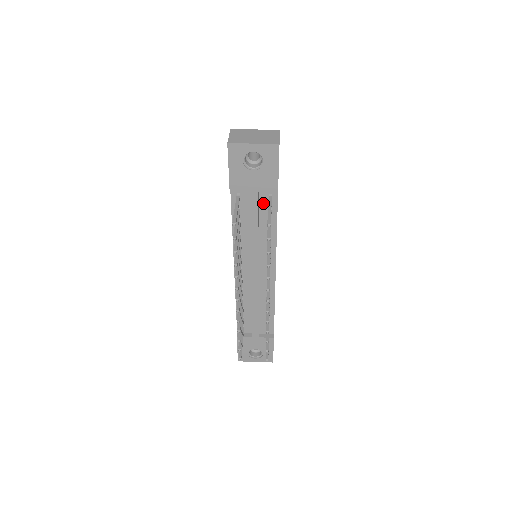
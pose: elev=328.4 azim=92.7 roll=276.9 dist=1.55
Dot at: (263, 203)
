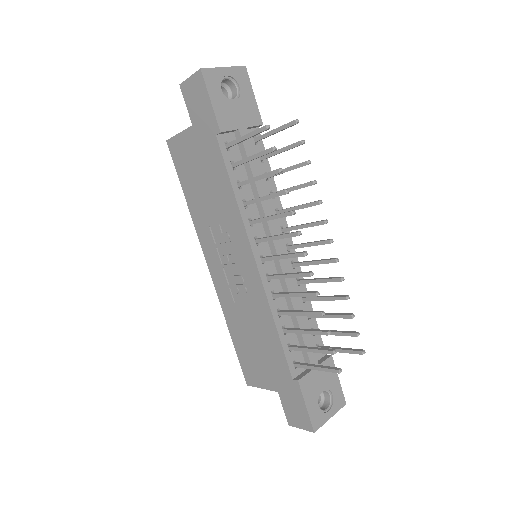
Dot at: occluded
